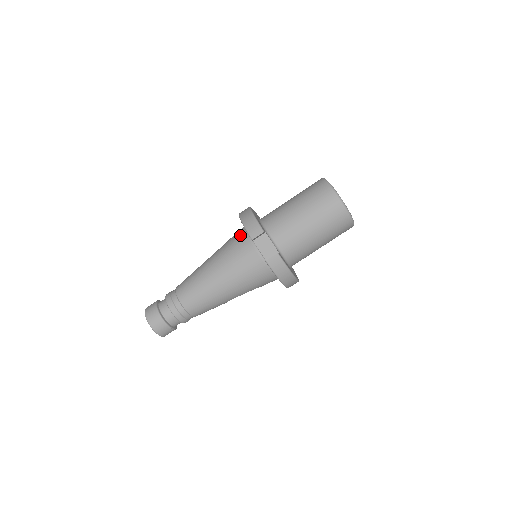
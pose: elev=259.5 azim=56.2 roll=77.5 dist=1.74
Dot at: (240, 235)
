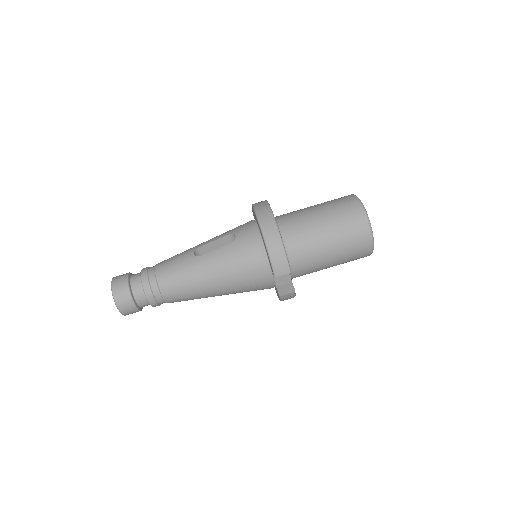
Dot at: (255, 250)
